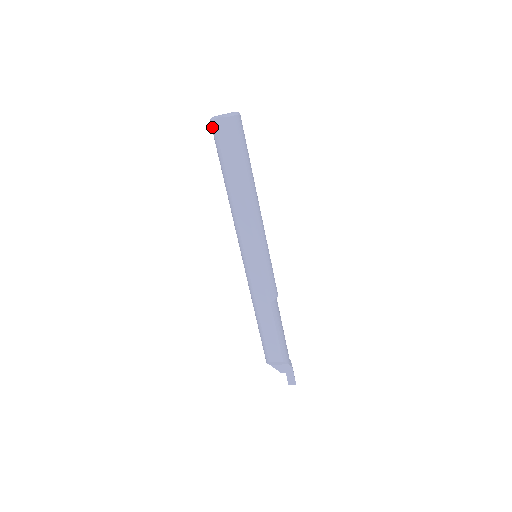
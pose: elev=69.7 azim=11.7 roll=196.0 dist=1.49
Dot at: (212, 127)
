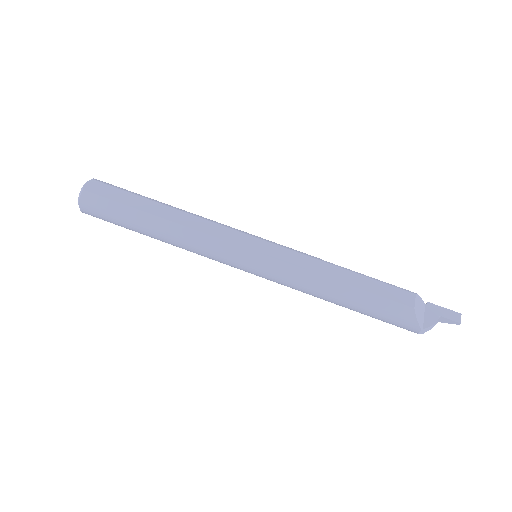
Dot at: (87, 199)
